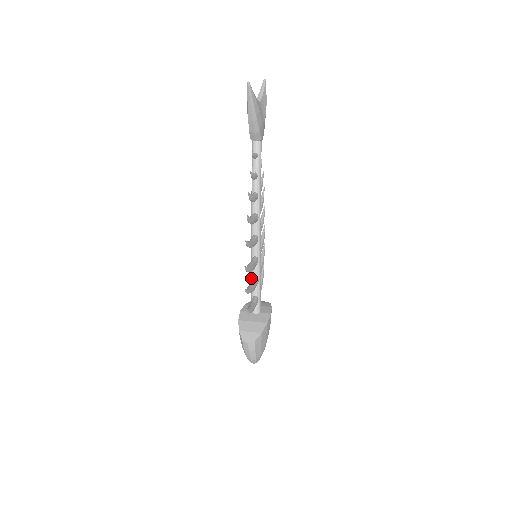
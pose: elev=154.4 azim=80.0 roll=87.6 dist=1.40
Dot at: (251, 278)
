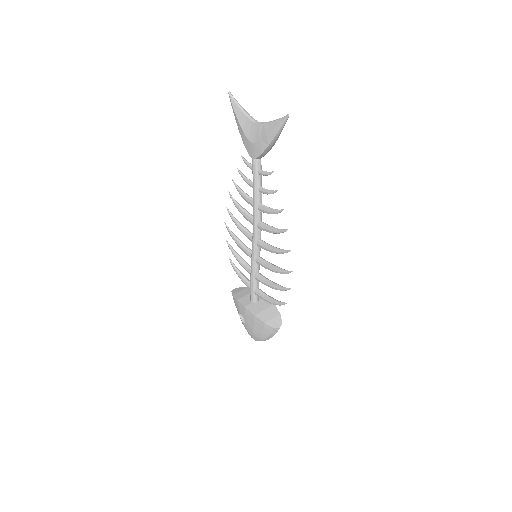
Dot at: (252, 276)
